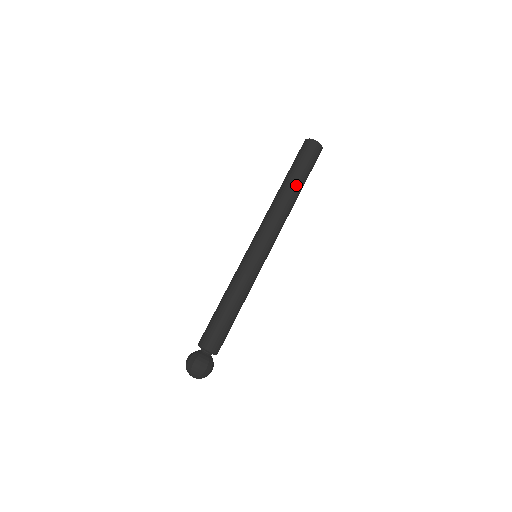
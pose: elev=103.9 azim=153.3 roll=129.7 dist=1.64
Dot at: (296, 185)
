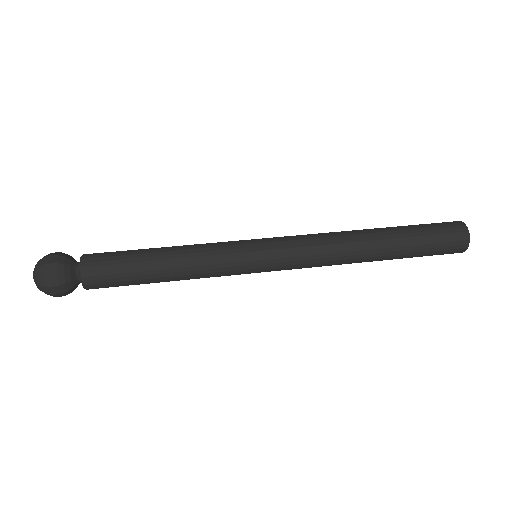
Dot at: (390, 247)
